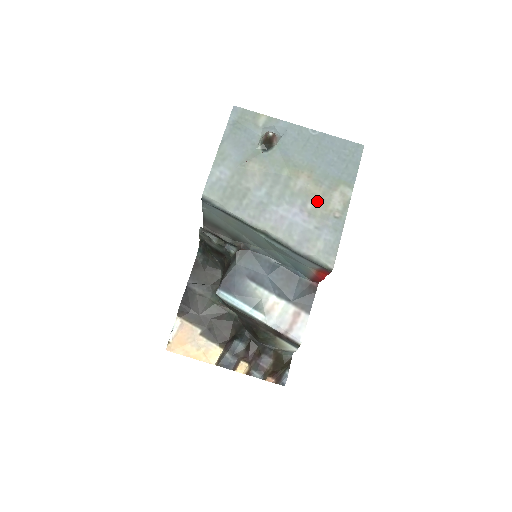
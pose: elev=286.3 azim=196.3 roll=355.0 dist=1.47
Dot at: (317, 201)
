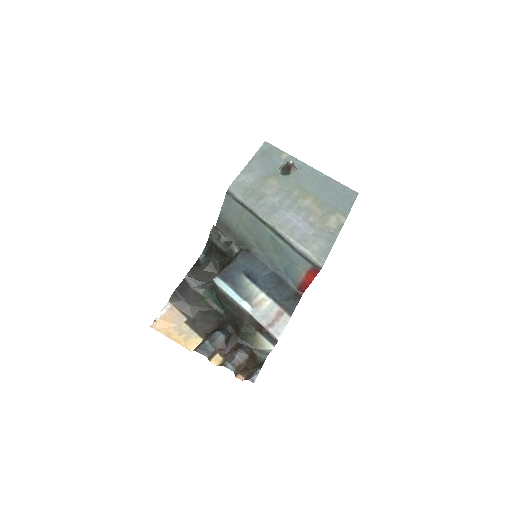
Dot at: (317, 218)
